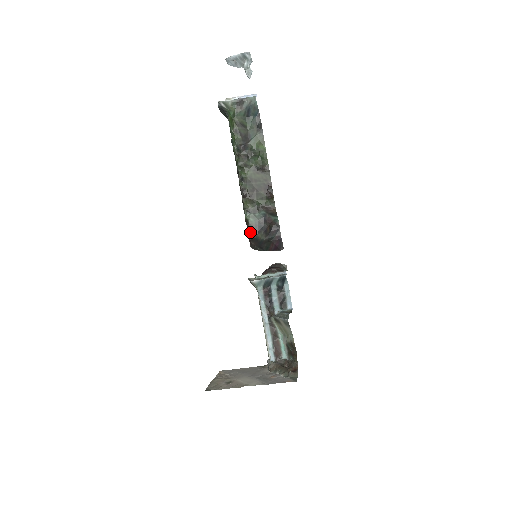
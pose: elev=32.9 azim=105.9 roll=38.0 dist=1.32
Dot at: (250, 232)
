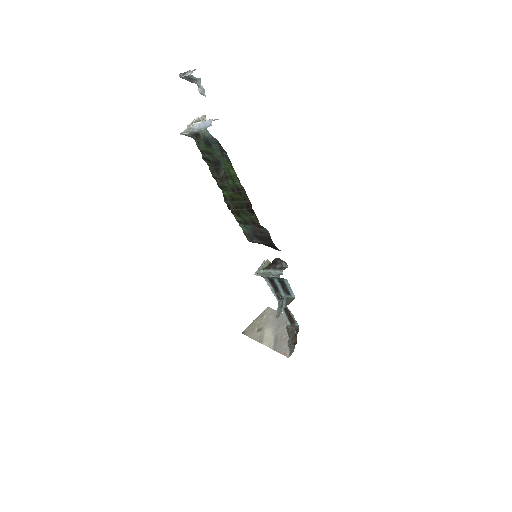
Dot at: occluded
